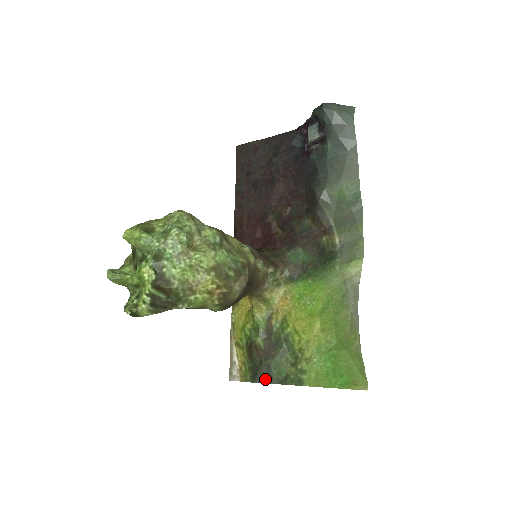
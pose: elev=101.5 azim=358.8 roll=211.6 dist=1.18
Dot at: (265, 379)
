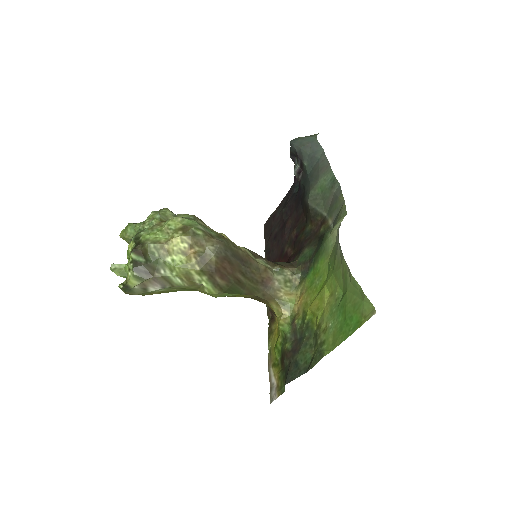
Dot at: (294, 375)
